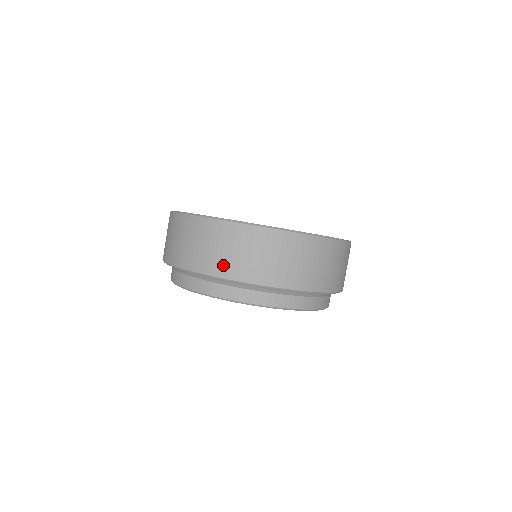
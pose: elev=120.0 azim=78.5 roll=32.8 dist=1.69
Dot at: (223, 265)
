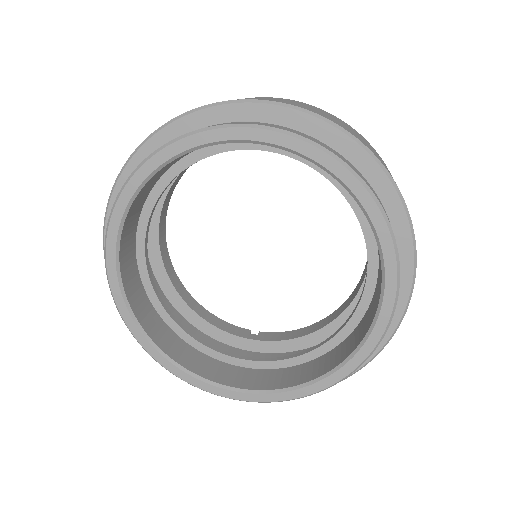
Dot at: (237, 99)
